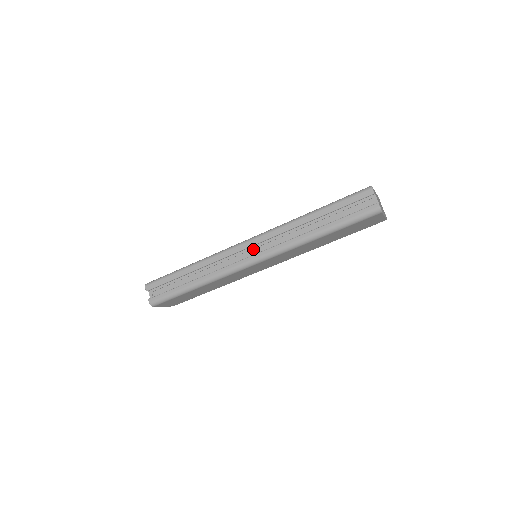
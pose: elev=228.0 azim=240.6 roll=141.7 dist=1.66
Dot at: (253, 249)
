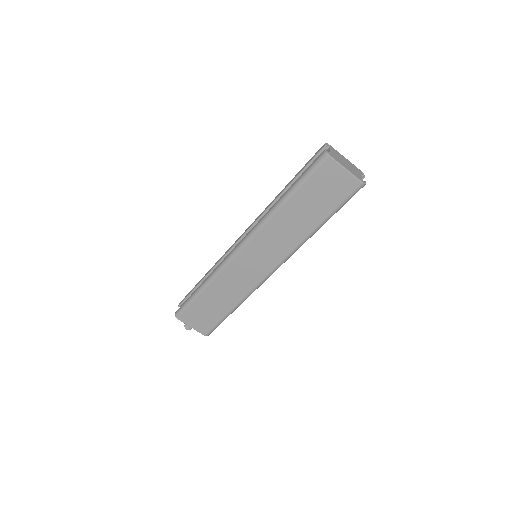
Dot at: occluded
